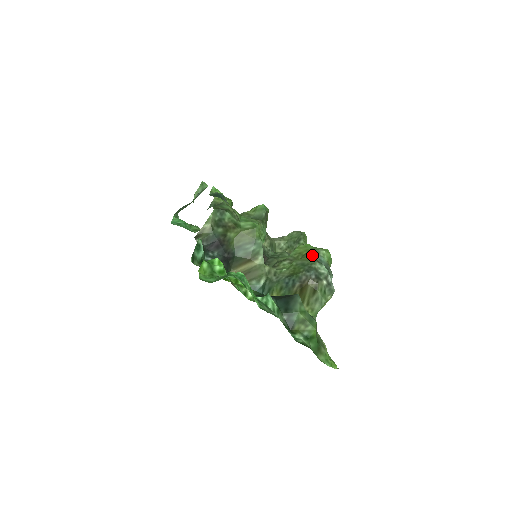
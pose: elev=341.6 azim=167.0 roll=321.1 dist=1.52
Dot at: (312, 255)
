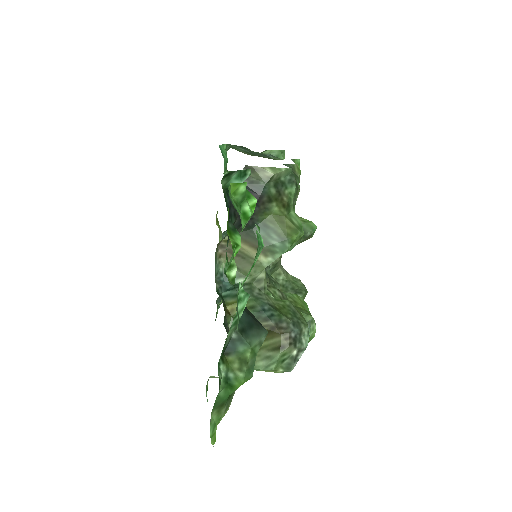
Dot at: (306, 316)
